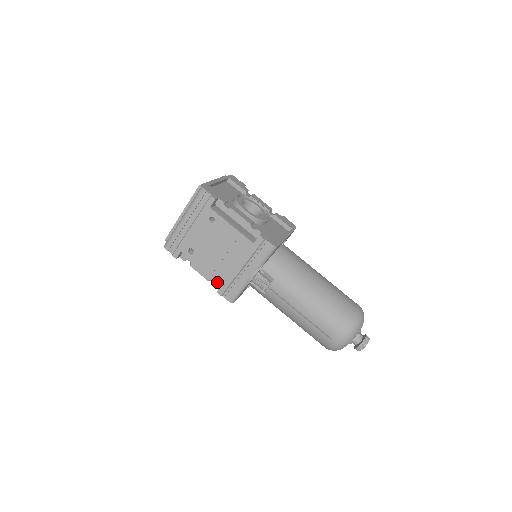
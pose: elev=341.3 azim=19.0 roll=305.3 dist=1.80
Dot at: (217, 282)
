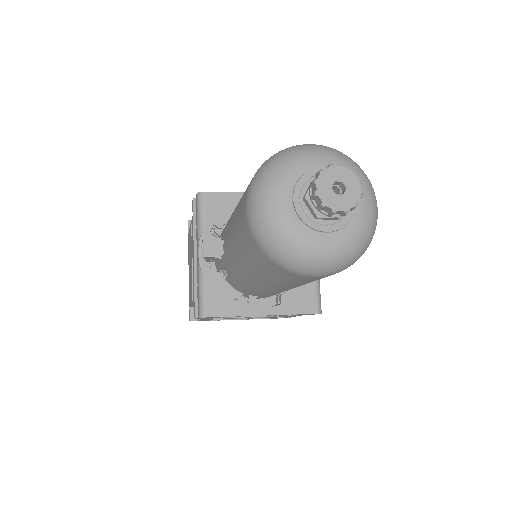
Dot at: occluded
